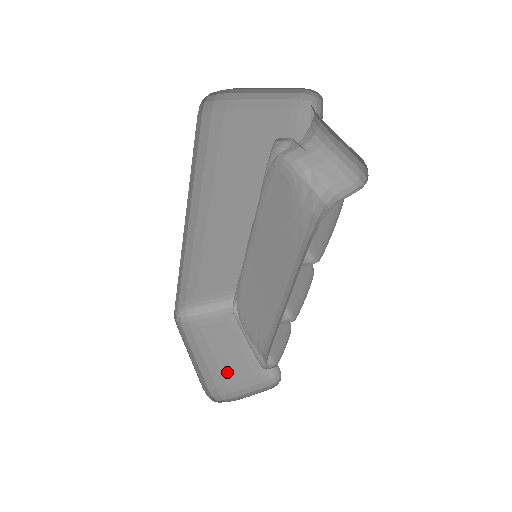
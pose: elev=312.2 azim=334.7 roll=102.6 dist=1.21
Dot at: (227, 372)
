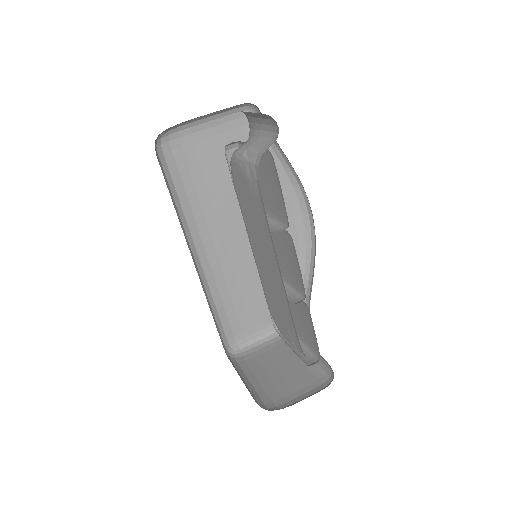
Dot at: (283, 386)
